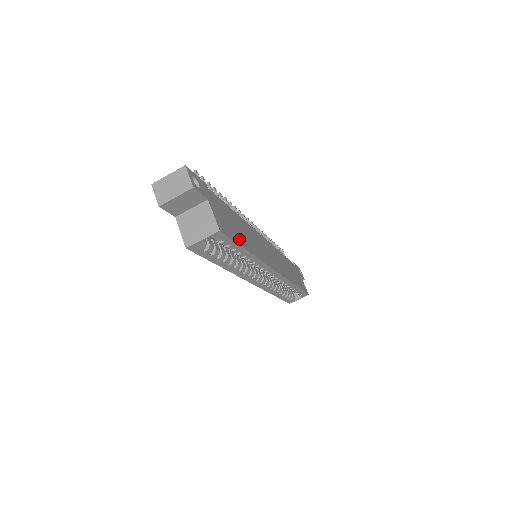
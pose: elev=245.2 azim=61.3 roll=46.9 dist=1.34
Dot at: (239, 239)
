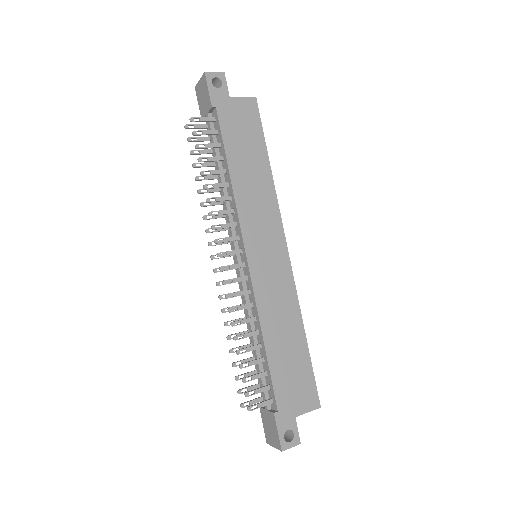
Dot at: (303, 360)
